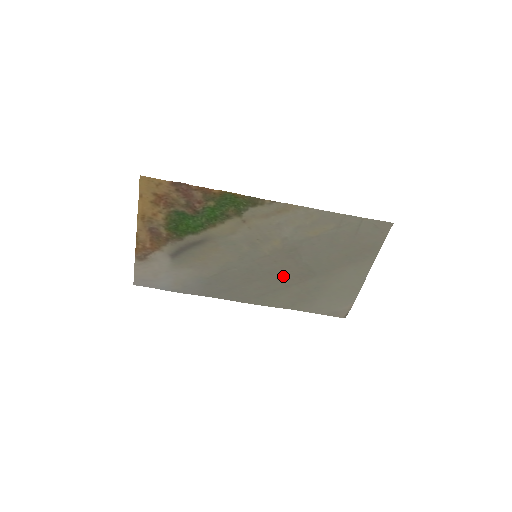
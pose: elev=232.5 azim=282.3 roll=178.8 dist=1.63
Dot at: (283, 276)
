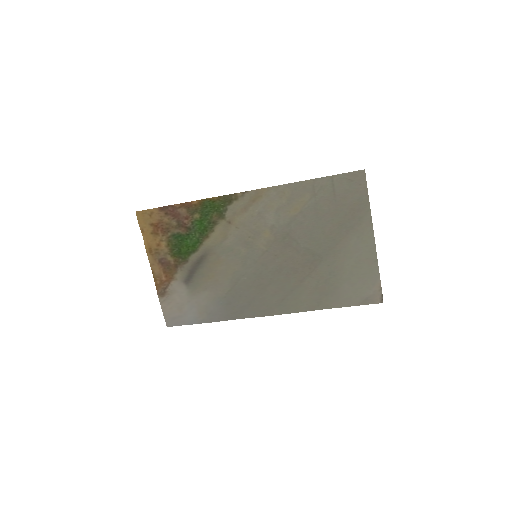
Dot at: (291, 270)
